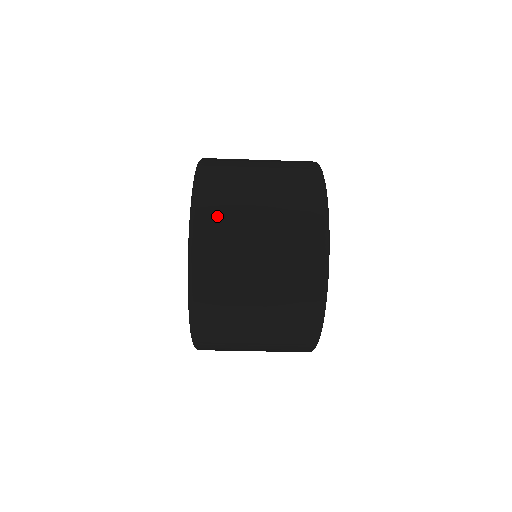
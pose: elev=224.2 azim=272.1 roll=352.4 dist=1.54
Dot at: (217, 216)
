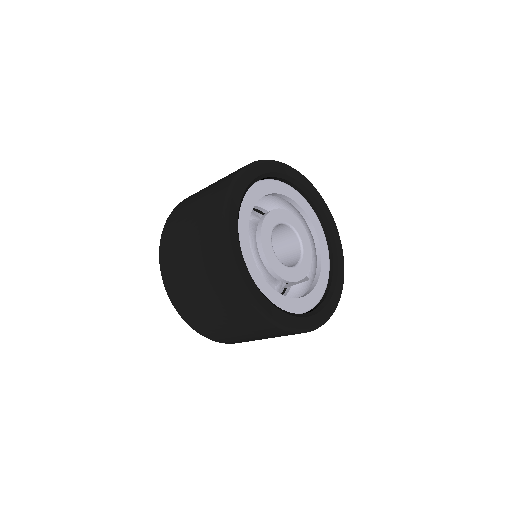
Dot at: (172, 226)
